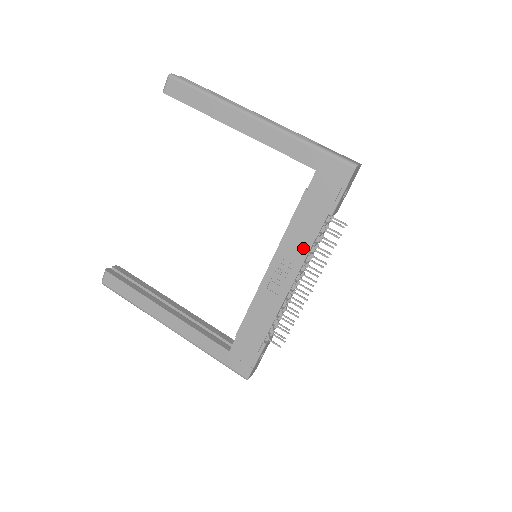
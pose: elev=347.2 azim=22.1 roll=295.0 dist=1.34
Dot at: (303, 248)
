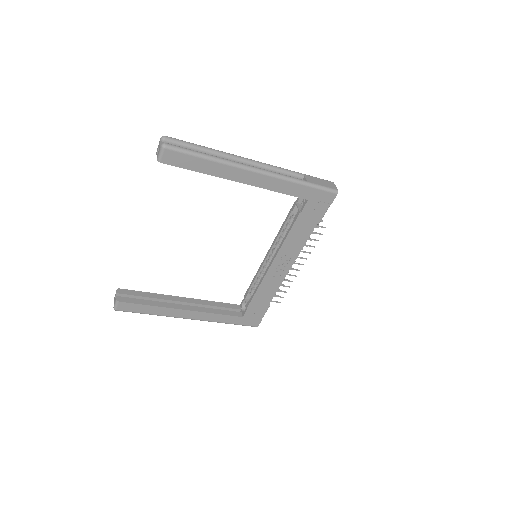
Dot at: (298, 247)
